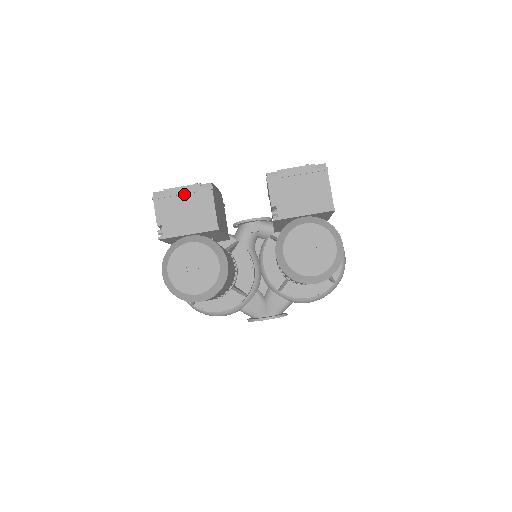
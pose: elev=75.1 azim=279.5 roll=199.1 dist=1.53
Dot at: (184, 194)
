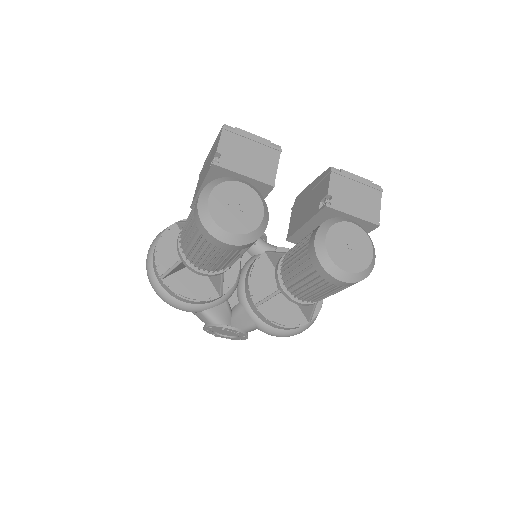
Dot at: (254, 141)
